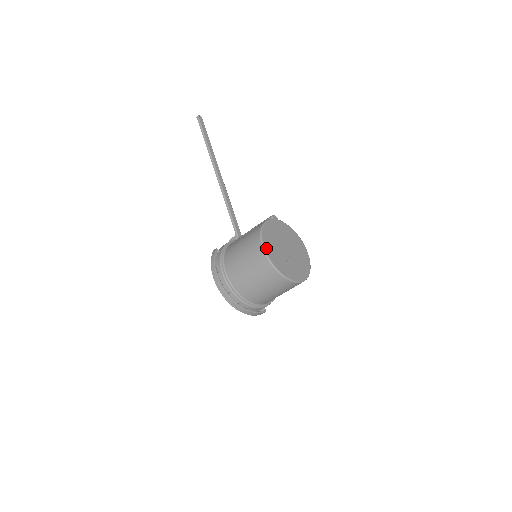
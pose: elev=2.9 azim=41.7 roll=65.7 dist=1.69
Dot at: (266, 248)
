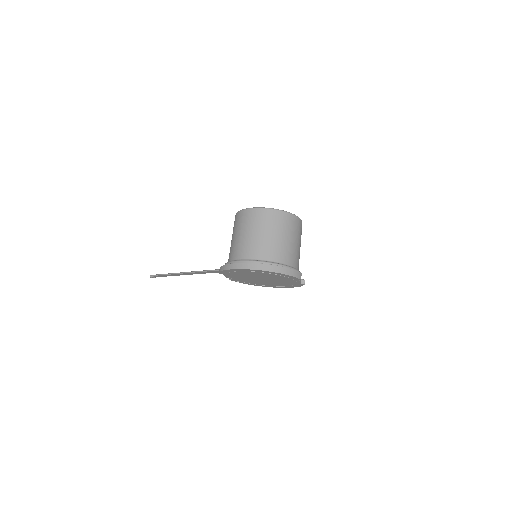
Dot at: occluded
